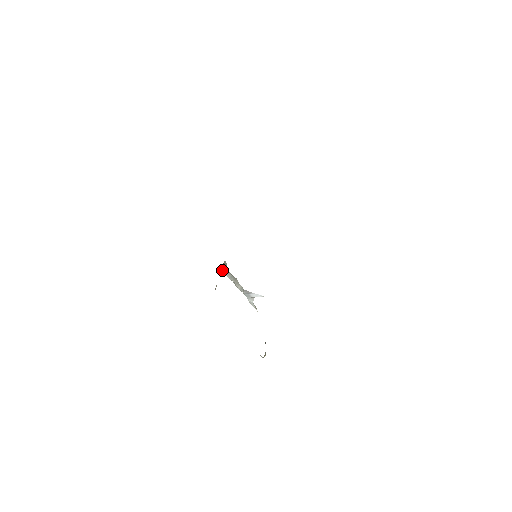
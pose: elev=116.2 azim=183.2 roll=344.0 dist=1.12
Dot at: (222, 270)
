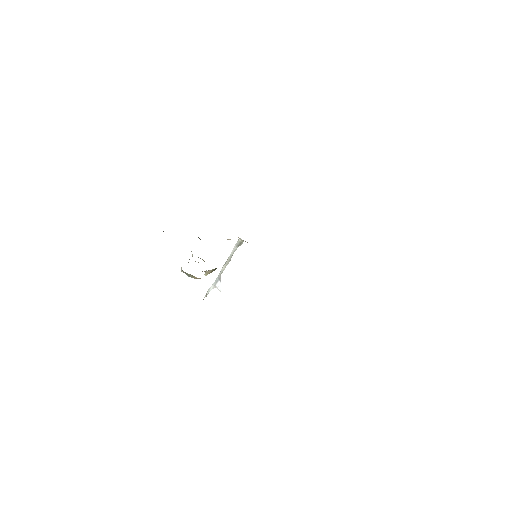
Dot at: (236, 244)
